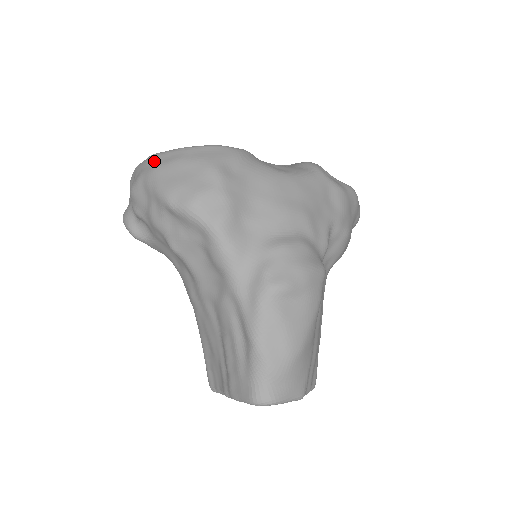
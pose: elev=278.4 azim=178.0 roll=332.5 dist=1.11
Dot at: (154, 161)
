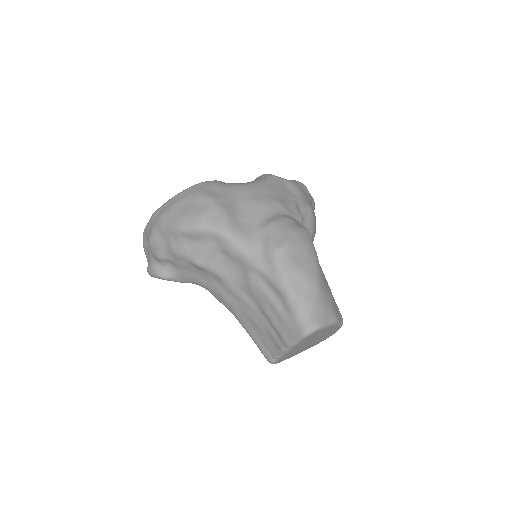
Dot at: (158, 213)
